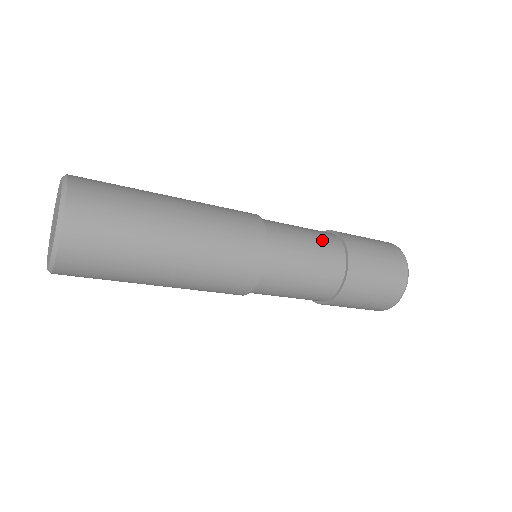
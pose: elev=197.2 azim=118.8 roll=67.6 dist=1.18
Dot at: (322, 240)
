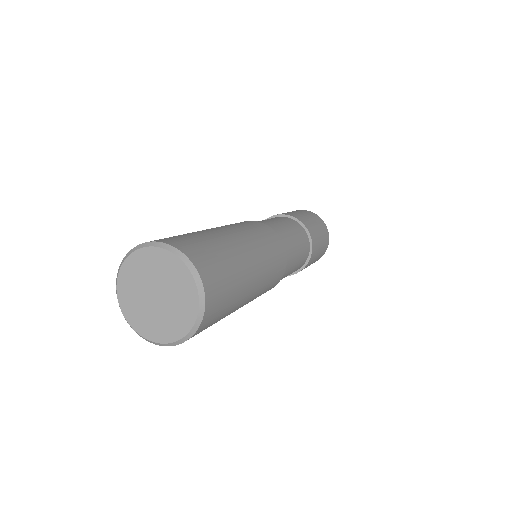
Dot at: (302, 242)
